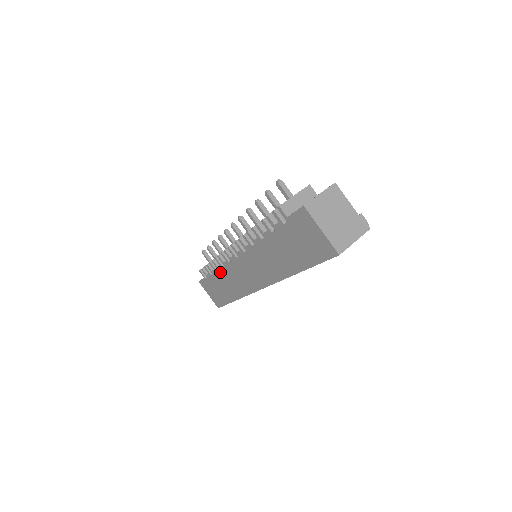
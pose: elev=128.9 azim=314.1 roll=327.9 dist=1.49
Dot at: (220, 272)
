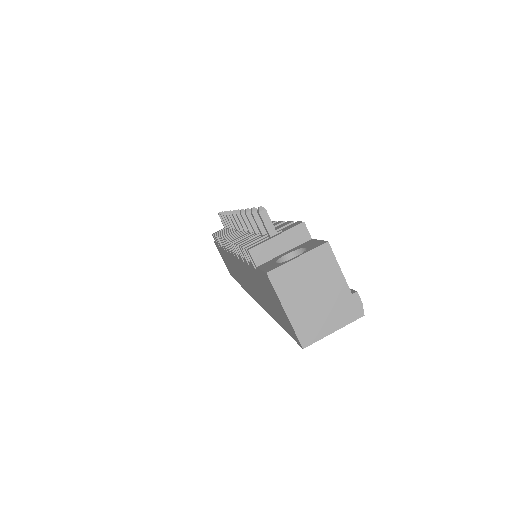
Dot at: (224, 252)
